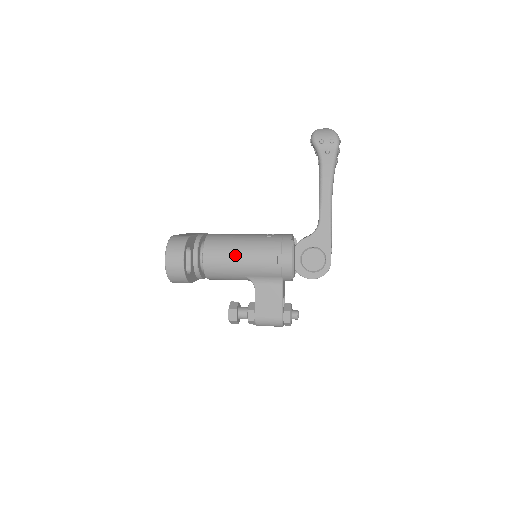
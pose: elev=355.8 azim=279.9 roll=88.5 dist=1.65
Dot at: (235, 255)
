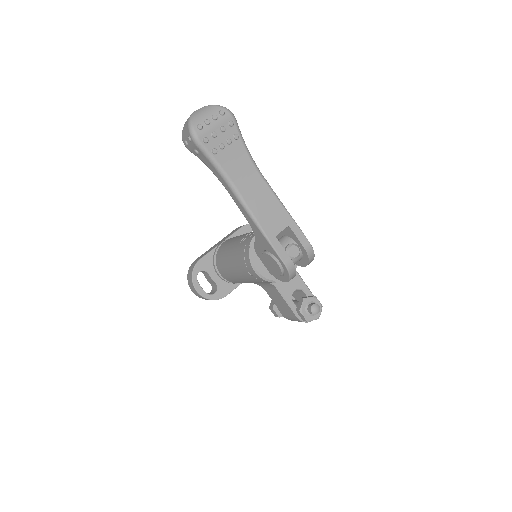
Dot at: (229, 269)
